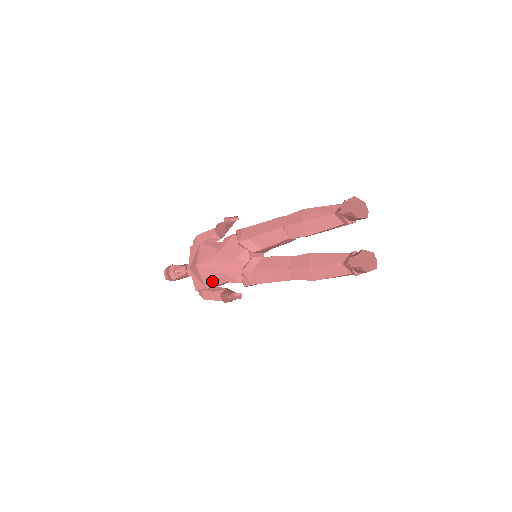
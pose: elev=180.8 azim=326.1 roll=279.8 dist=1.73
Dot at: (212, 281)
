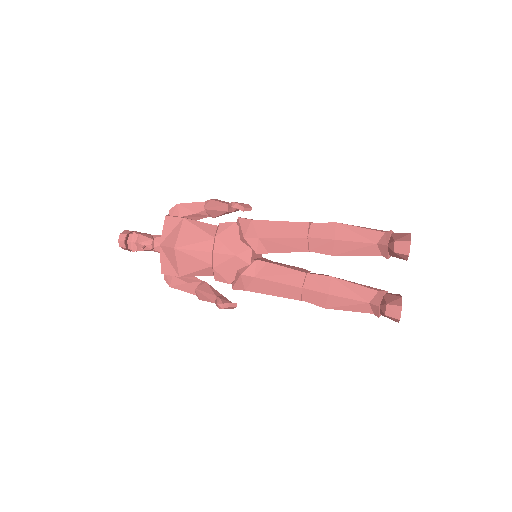
Dot at: (191, 271)
